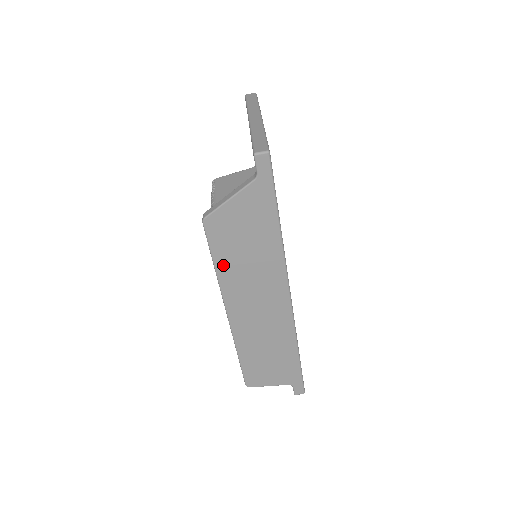
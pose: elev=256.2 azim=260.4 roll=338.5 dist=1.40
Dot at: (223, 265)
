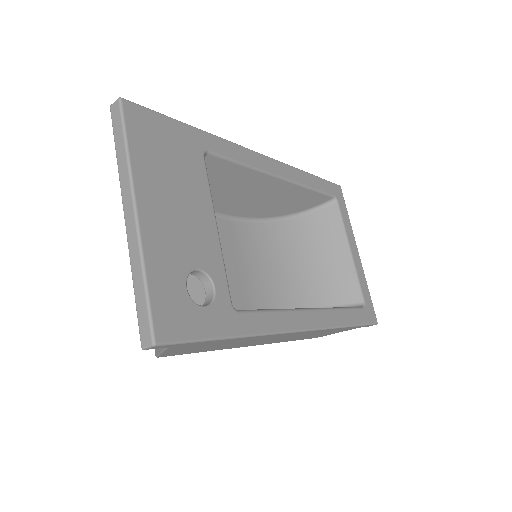
Dot at: (211, 350)
